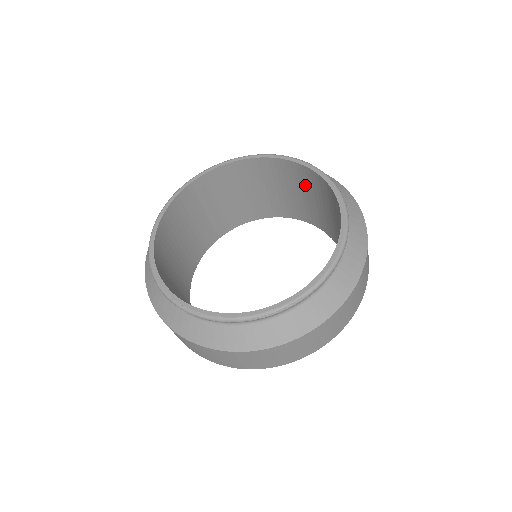
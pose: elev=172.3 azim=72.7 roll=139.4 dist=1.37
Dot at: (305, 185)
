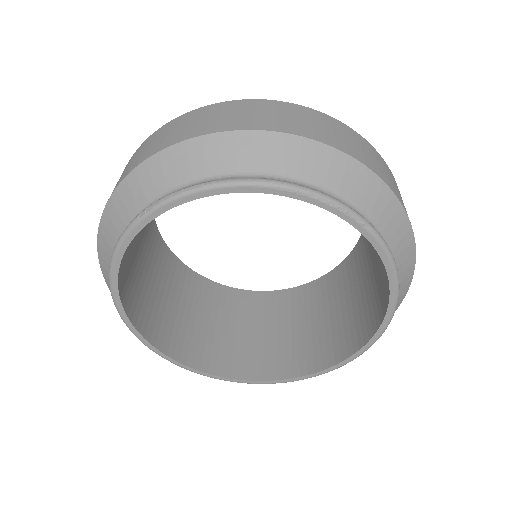
Dot at: occluded
